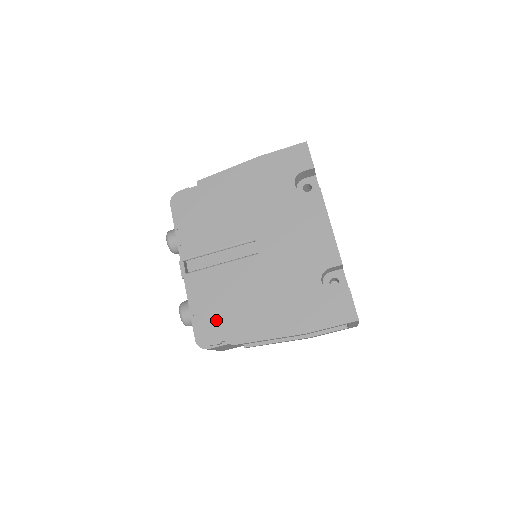
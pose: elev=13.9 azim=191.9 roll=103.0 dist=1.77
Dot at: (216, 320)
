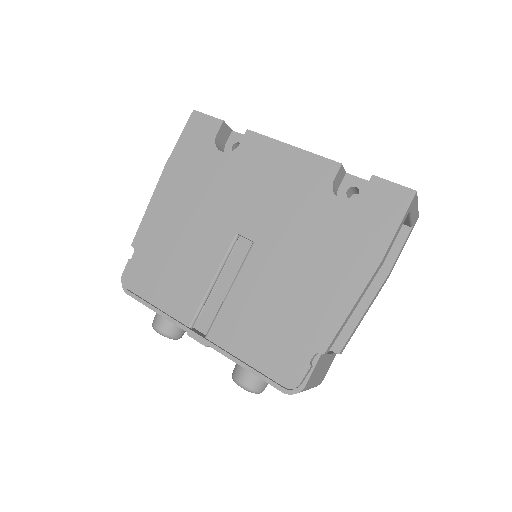
Dot at: (281, 348)
